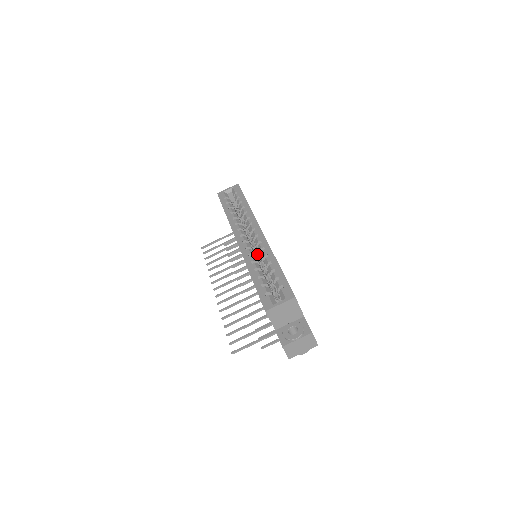
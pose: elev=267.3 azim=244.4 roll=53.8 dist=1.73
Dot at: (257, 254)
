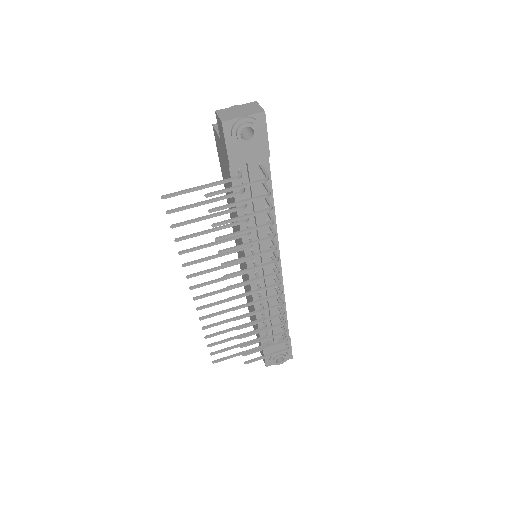
Dot at: occluded
